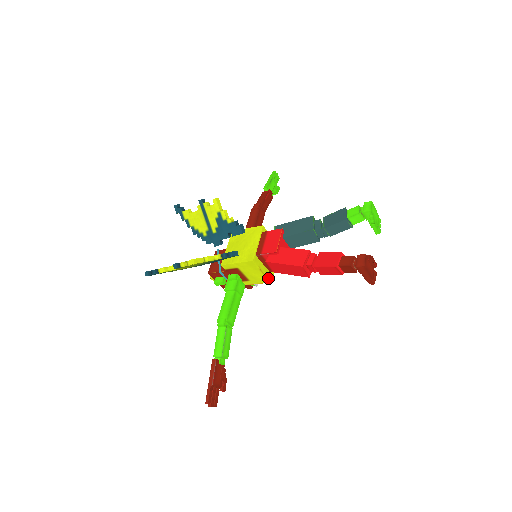
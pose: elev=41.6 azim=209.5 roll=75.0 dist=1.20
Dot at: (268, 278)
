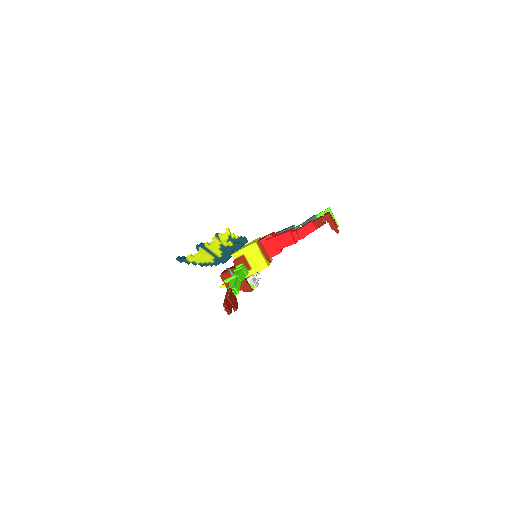
Dot at: (266, 262)
